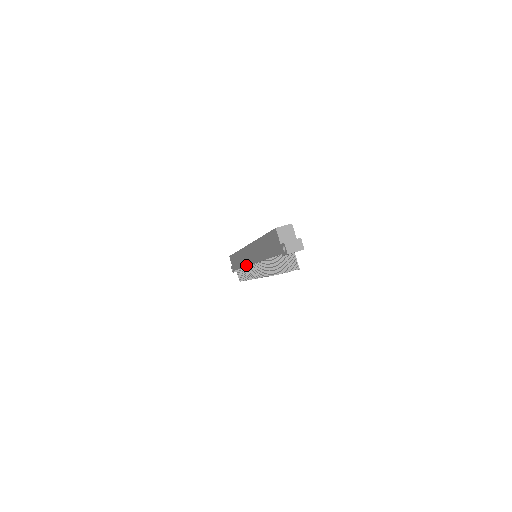
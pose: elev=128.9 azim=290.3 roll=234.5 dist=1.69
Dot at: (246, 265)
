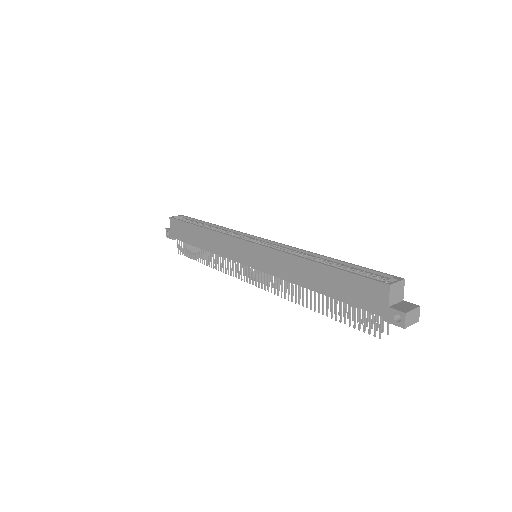
Dot at: (227, 257)
